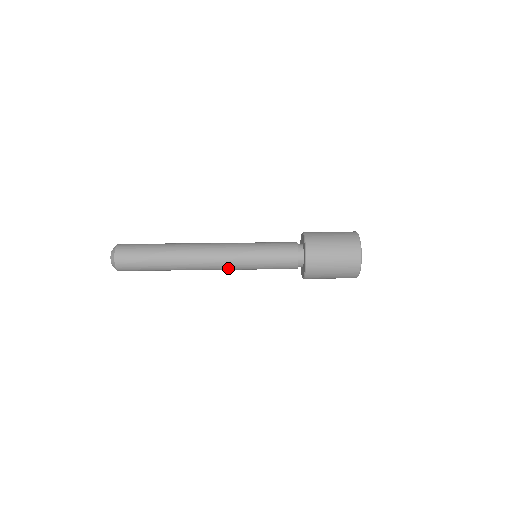
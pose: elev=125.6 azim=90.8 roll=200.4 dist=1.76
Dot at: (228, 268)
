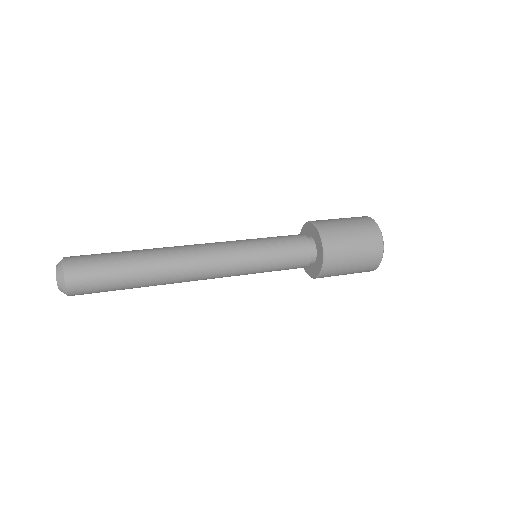
Dot at: (225, 258)
